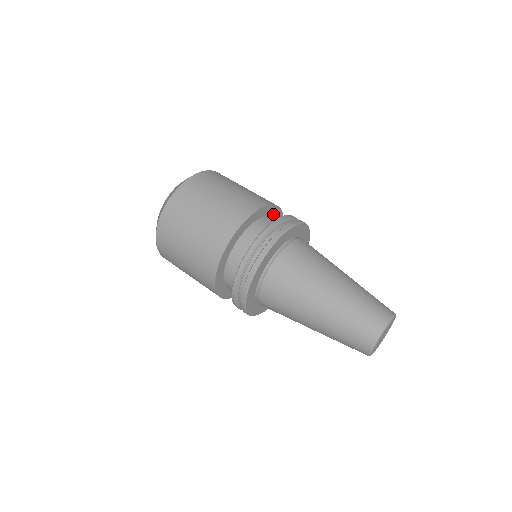
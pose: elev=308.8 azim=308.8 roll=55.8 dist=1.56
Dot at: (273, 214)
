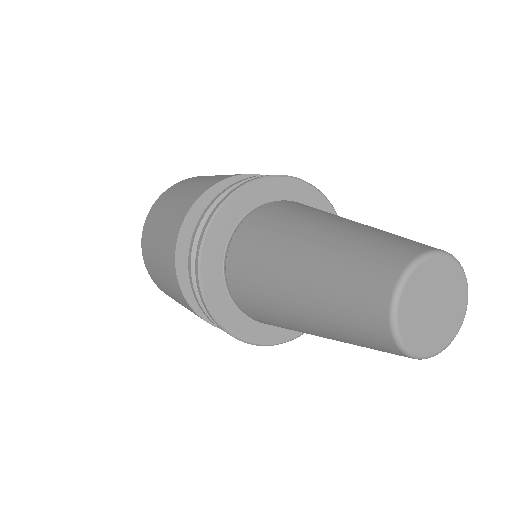
Dot at: occluded
